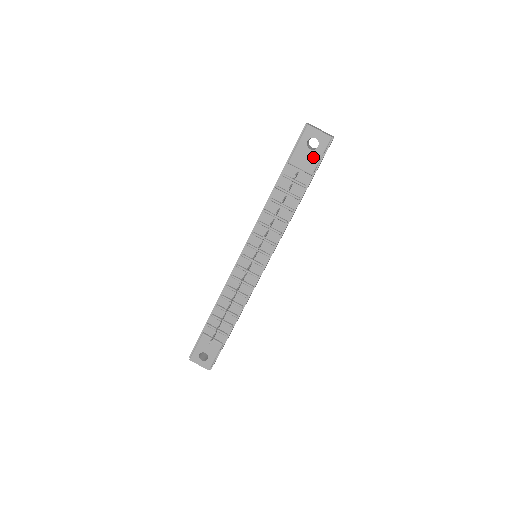
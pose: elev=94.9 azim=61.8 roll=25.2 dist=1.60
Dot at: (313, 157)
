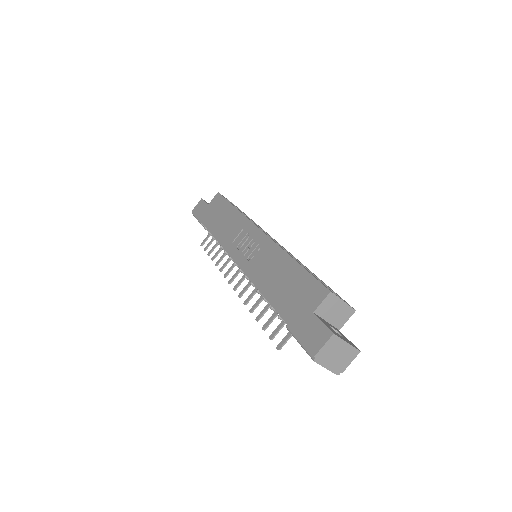
Dot at: occluded
